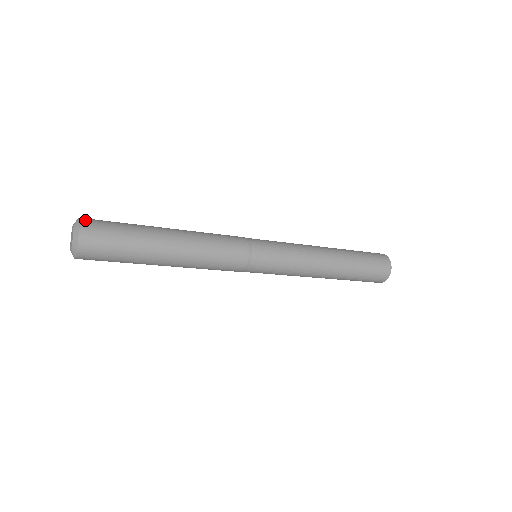
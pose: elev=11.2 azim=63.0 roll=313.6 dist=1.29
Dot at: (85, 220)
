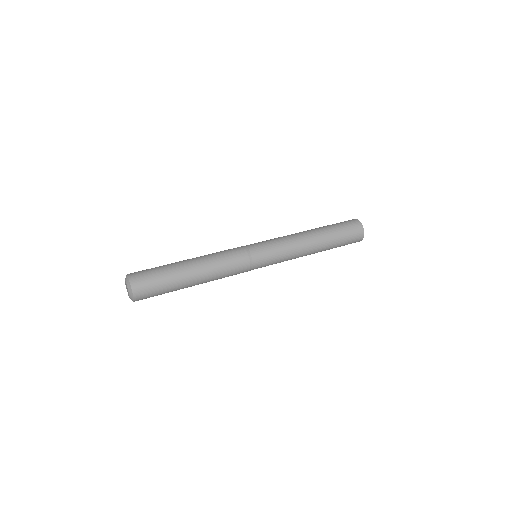
Dot at: (137, 297)
